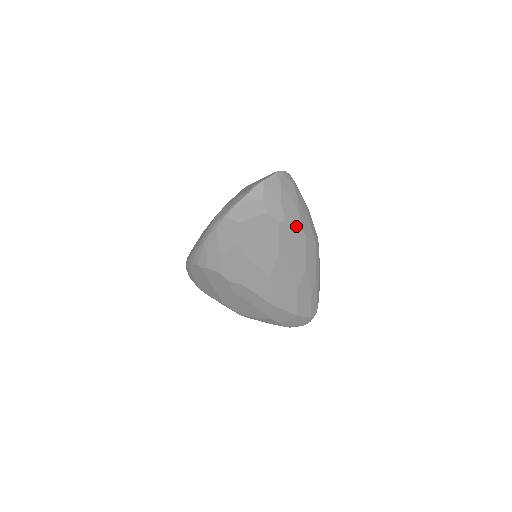
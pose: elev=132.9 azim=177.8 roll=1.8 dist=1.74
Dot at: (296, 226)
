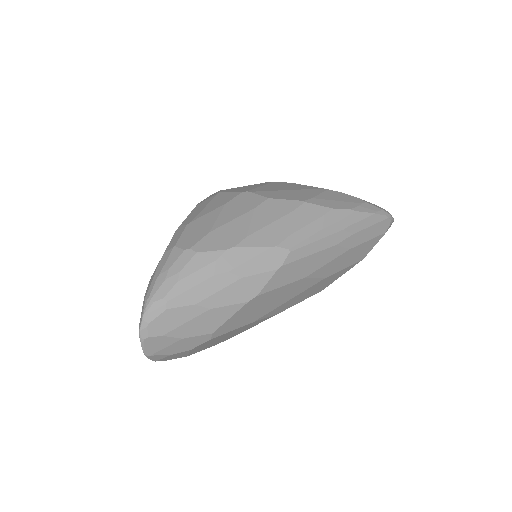
Dot at: (231, 315)
